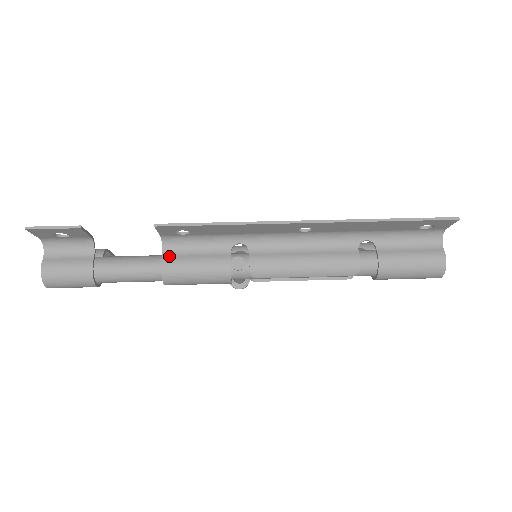
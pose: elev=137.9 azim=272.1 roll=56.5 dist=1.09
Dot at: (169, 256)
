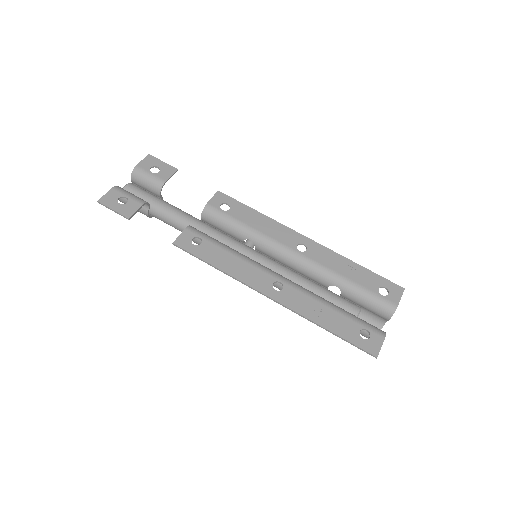
Dot at: occluded
